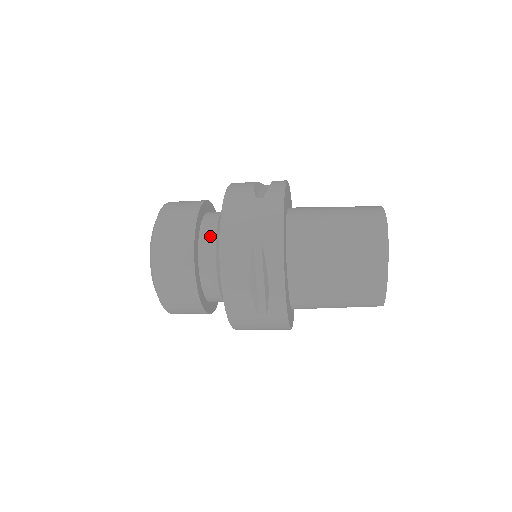
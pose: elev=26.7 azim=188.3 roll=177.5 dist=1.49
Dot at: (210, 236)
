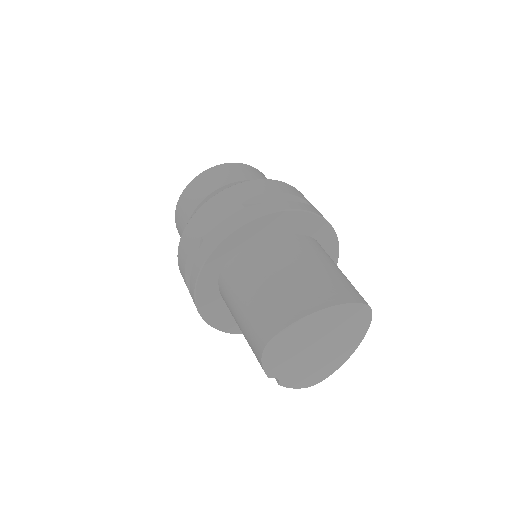
Dot at: occluded
